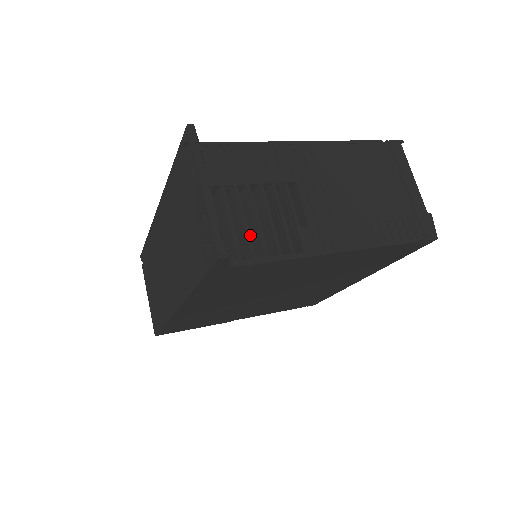
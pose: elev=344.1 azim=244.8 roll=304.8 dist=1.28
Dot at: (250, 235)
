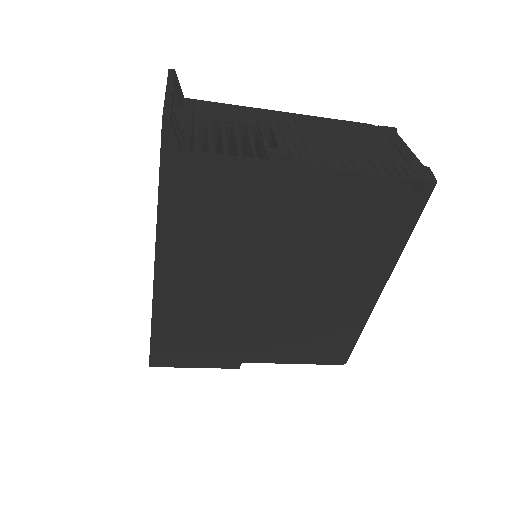
Dot at: occluded
